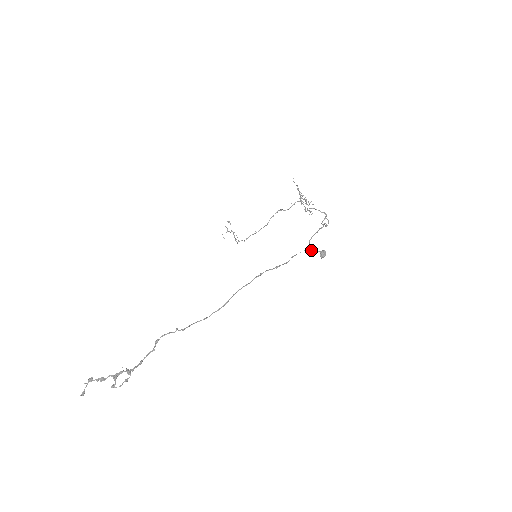
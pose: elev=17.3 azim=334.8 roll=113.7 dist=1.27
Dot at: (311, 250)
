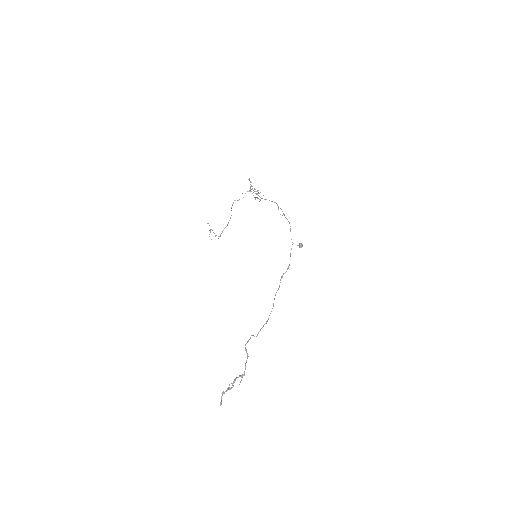
Dot at: occluded
